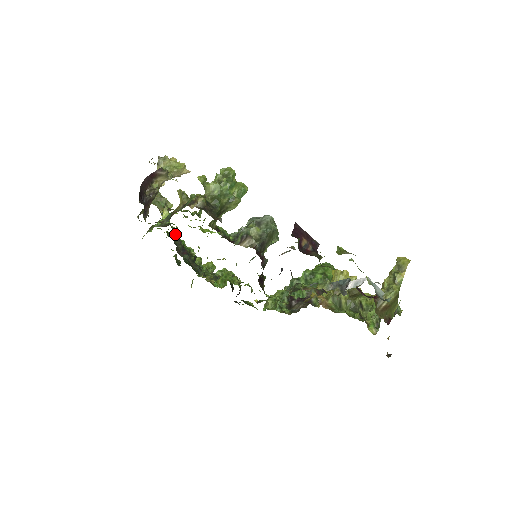
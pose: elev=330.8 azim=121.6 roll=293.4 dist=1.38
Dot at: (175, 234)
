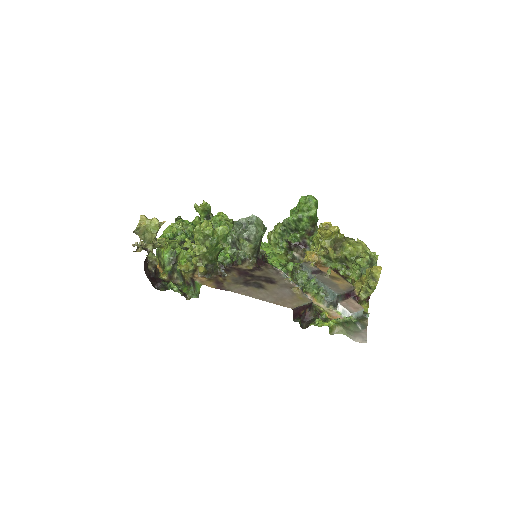
Dot at: occluded
